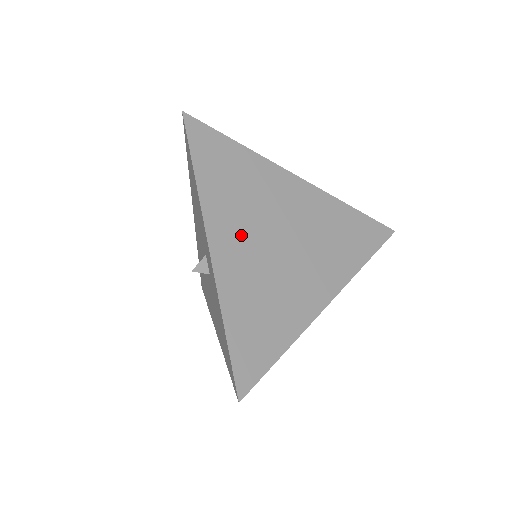
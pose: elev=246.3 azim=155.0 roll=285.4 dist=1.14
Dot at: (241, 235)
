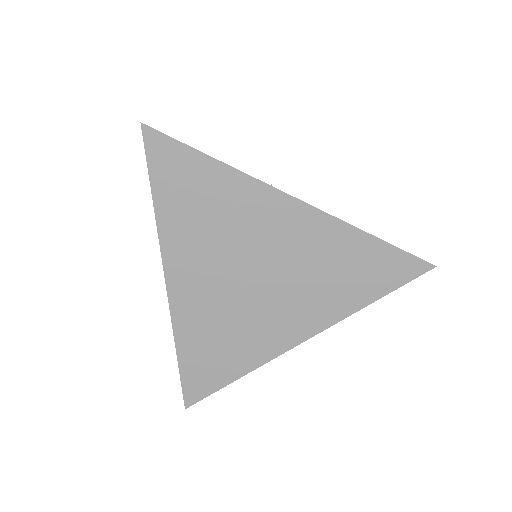
Dot at: (203, 270)
